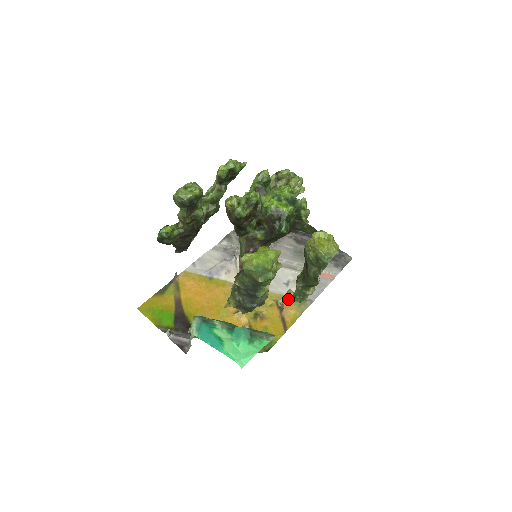
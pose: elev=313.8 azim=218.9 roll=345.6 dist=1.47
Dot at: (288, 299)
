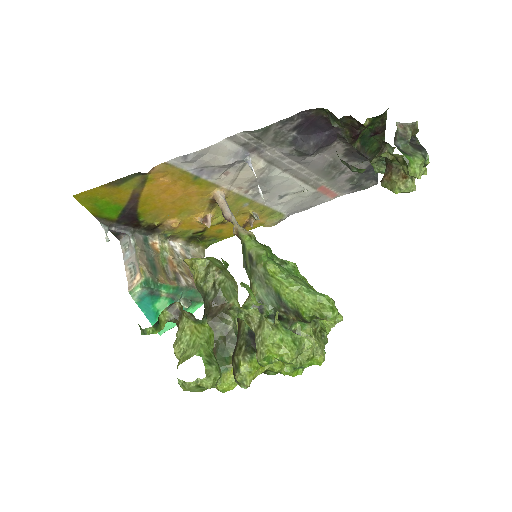
Dot at: (267, 211)
